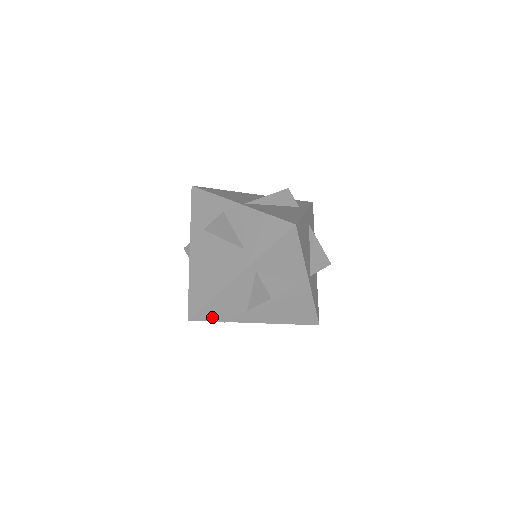
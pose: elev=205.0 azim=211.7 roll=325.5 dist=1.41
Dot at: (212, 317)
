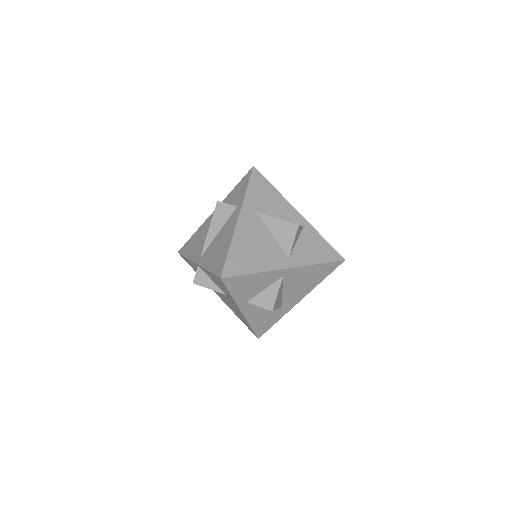
Dot at: (268, 326)
